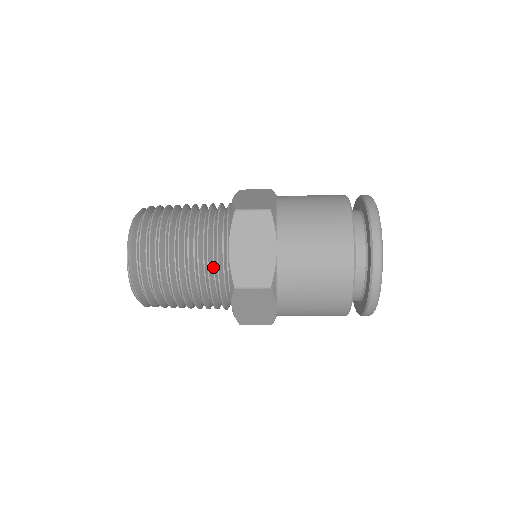
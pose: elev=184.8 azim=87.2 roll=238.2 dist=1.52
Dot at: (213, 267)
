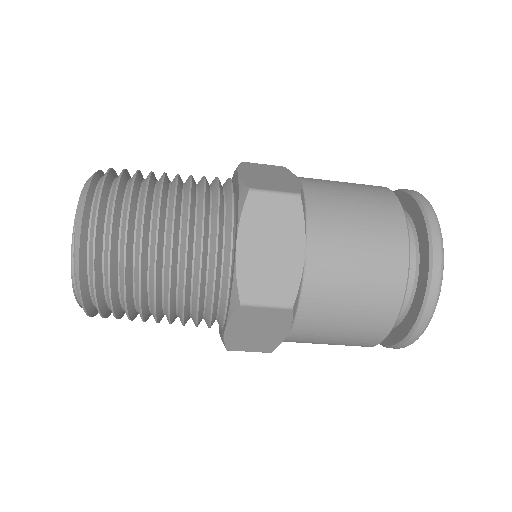
Dot at: (206, 269)
